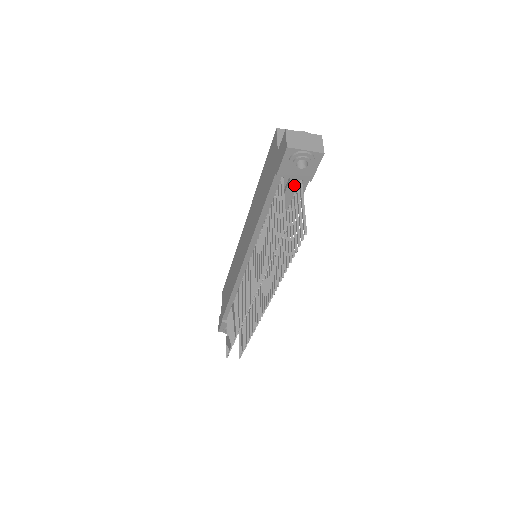
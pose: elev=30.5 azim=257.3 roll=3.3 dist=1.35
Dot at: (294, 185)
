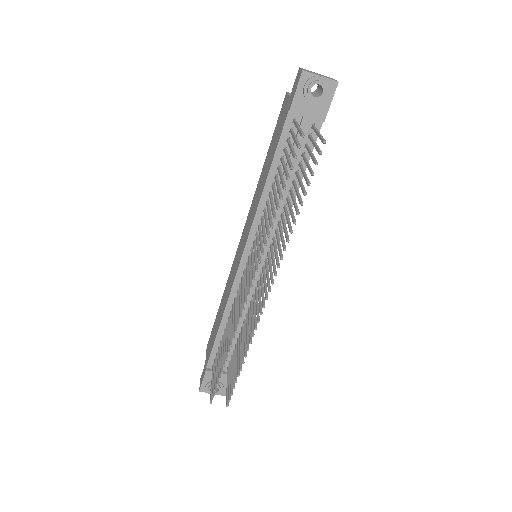
Dot at: (307, 126)
